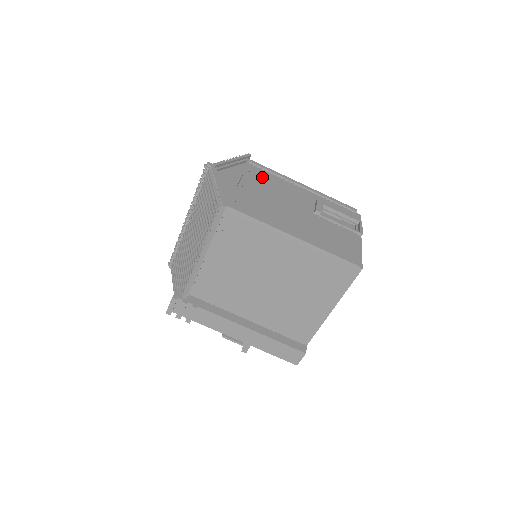
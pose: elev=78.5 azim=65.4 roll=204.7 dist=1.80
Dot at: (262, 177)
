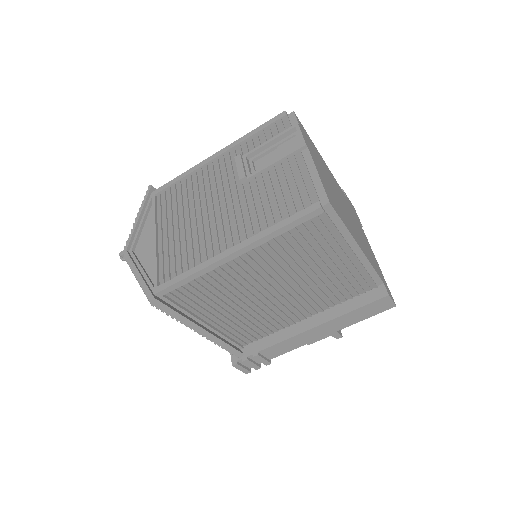
Dot at: (174, 200)
